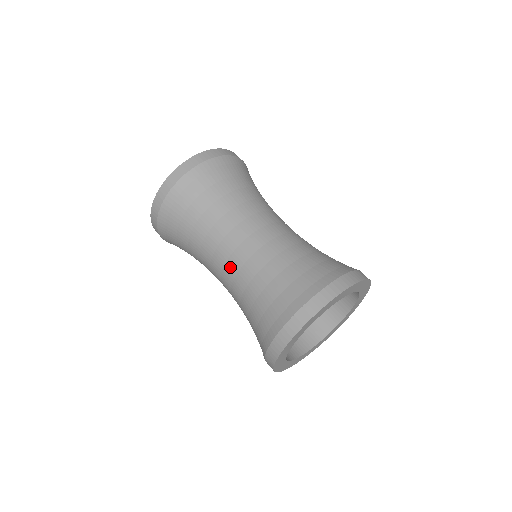
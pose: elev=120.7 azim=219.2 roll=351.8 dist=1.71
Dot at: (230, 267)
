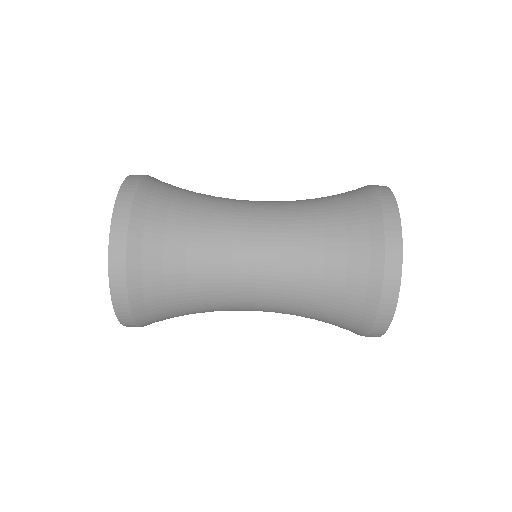
Dot at: (262, 308)
